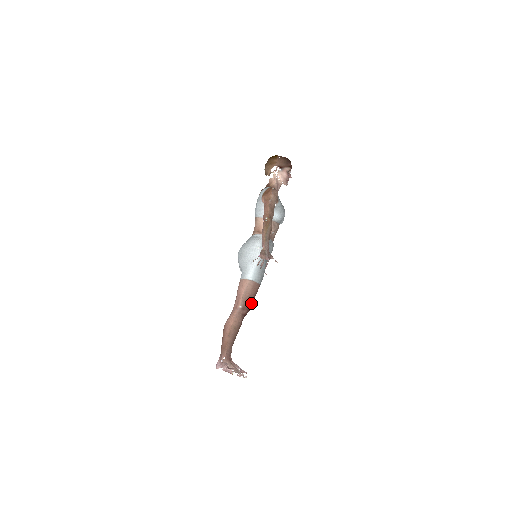
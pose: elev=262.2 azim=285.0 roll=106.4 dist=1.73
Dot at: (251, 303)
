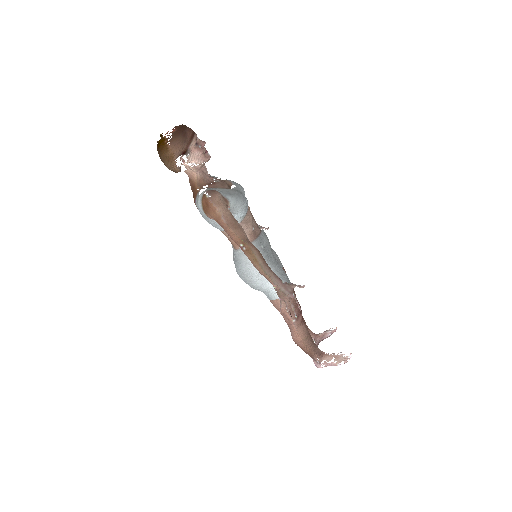
Dot at: occluded
